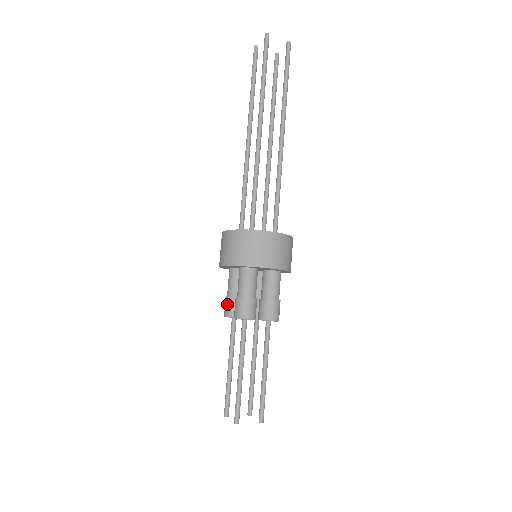
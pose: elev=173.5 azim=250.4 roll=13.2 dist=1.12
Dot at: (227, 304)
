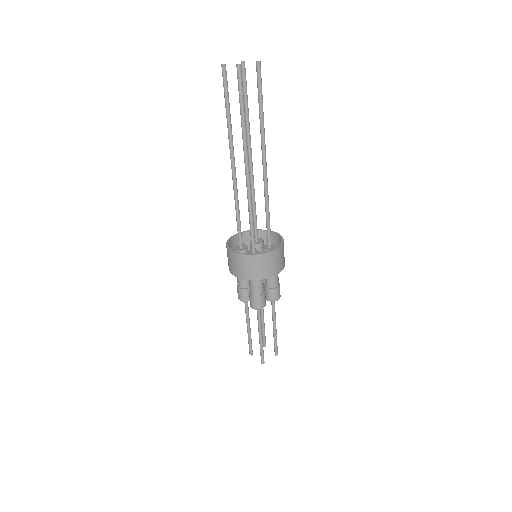
Dot at: (240, 294)
